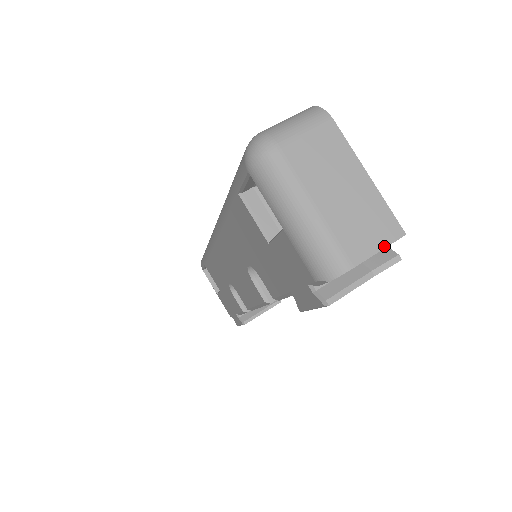
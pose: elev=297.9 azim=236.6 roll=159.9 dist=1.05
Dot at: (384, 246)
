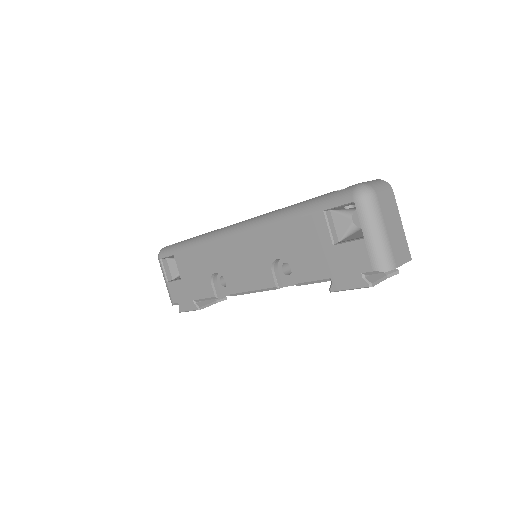
Dot at: (406, 262)
